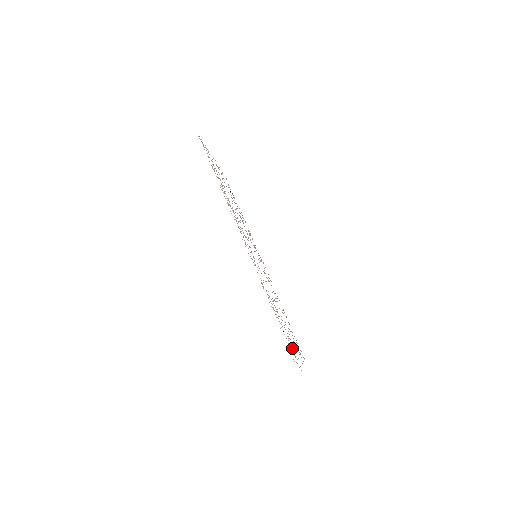
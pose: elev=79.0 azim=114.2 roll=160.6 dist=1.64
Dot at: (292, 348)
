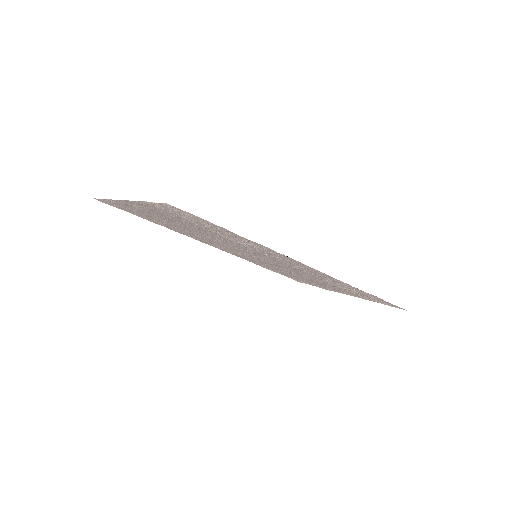
Dot at: occluded
